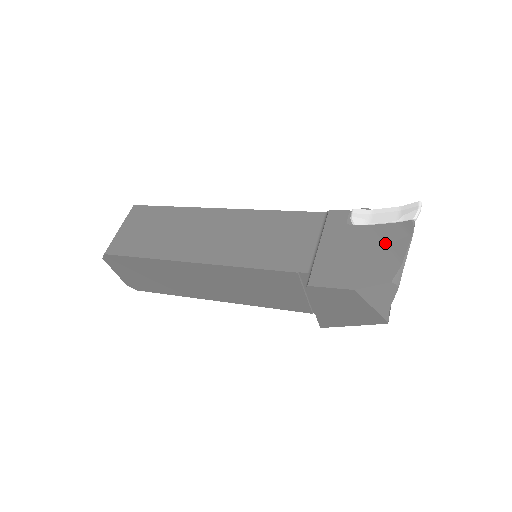
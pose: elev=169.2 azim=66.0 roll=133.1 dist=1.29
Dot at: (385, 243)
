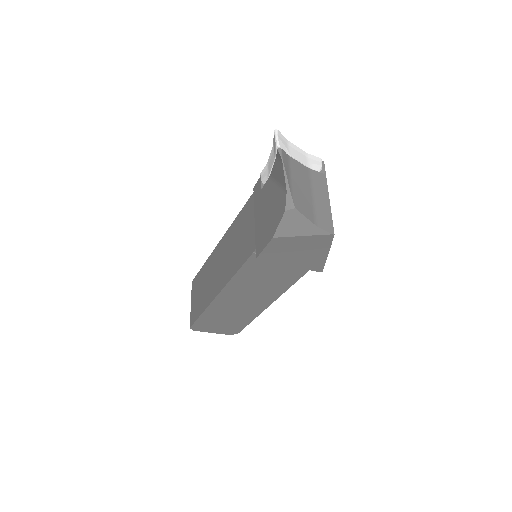
Dot at: (277, 182)
